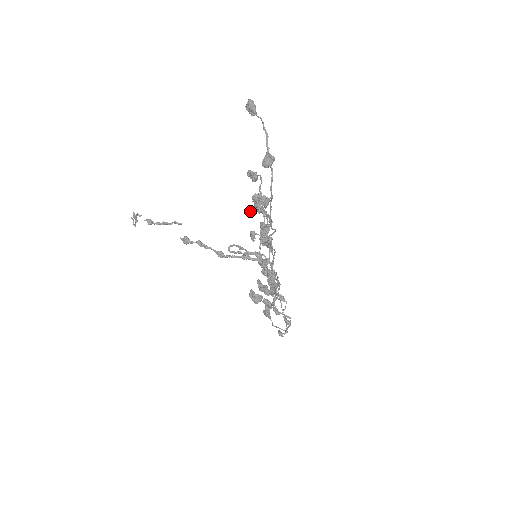
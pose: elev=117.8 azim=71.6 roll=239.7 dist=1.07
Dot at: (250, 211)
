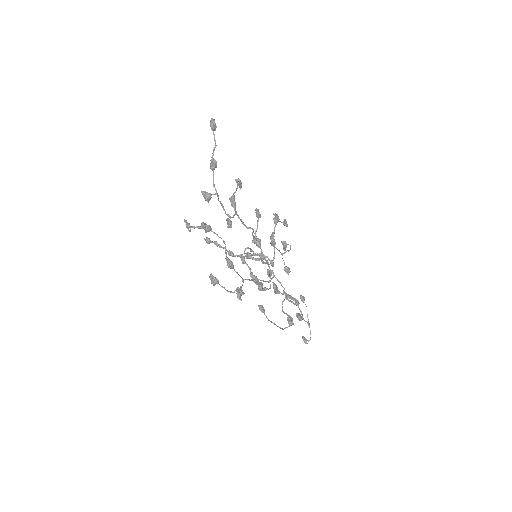
Dot at: occluded
